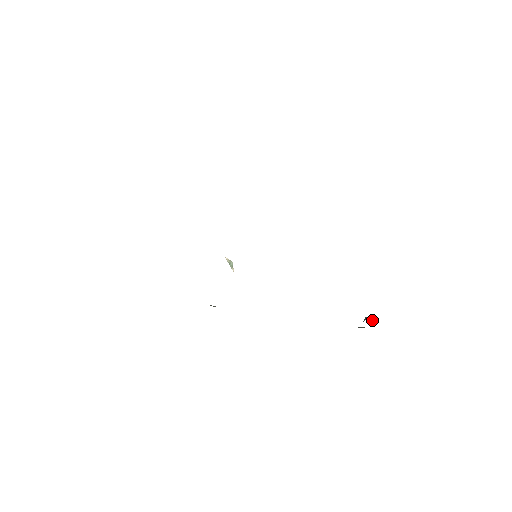
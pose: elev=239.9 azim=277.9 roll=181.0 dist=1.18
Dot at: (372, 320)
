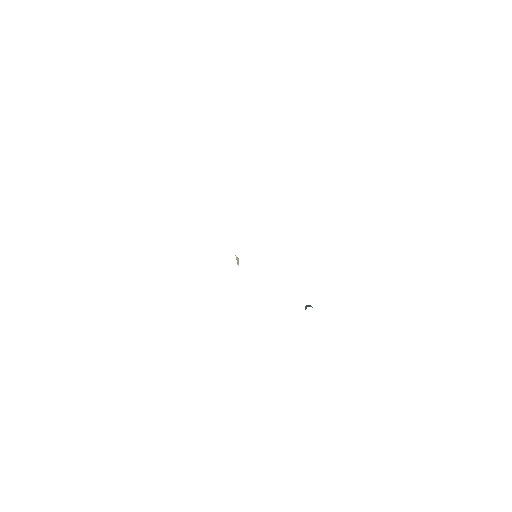
Dot at: (312, 307)
